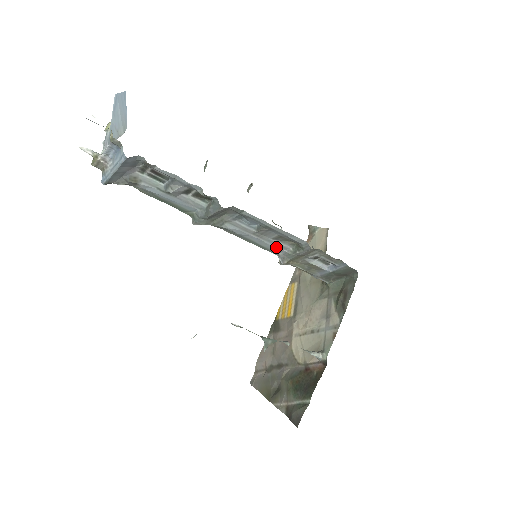
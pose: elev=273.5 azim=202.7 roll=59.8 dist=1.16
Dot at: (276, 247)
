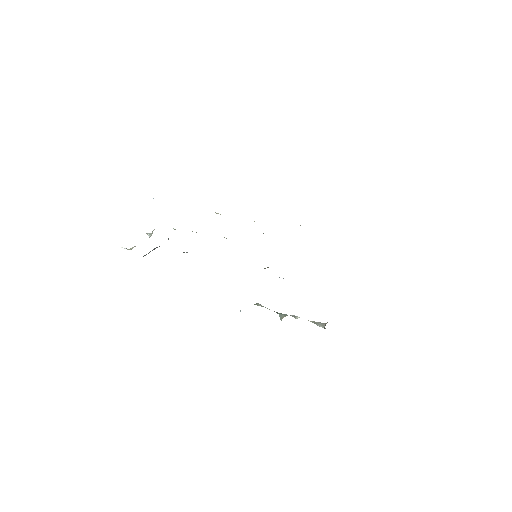
Dot at: occluded
